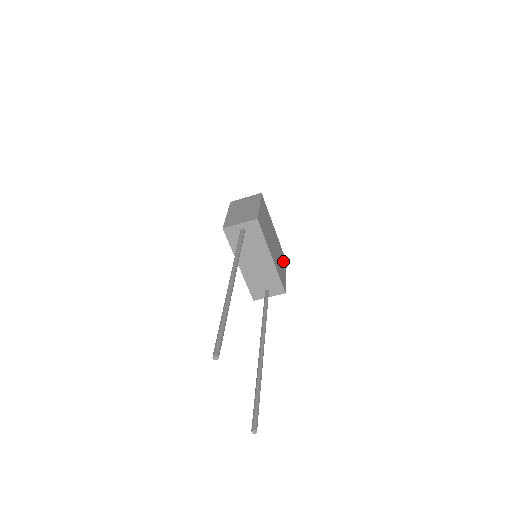
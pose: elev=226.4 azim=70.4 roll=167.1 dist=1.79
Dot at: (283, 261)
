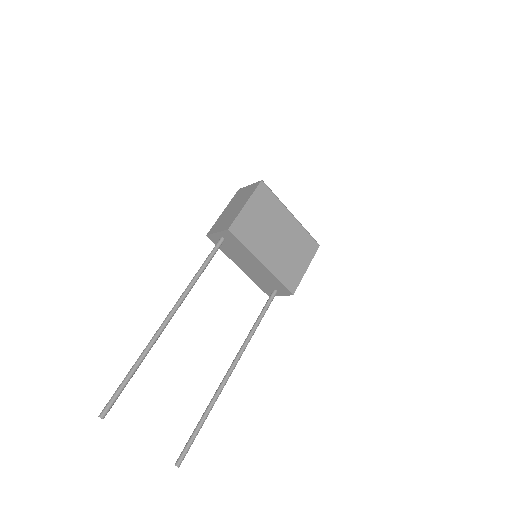
Dot at: (306, 250)
